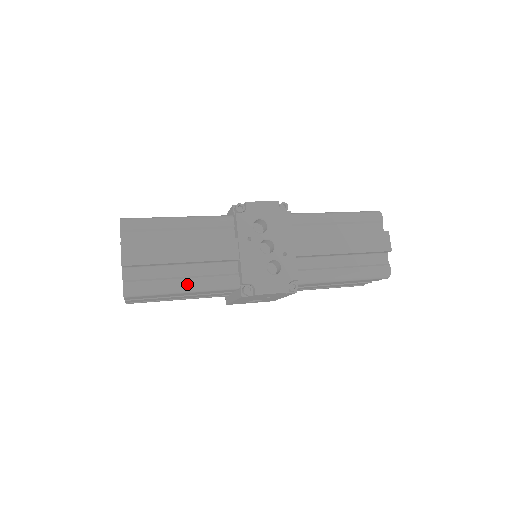
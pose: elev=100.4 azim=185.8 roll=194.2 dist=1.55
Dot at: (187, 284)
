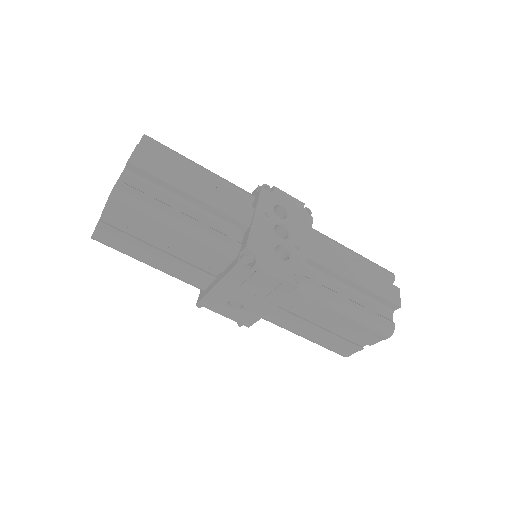
Dot at: (185, 220)
